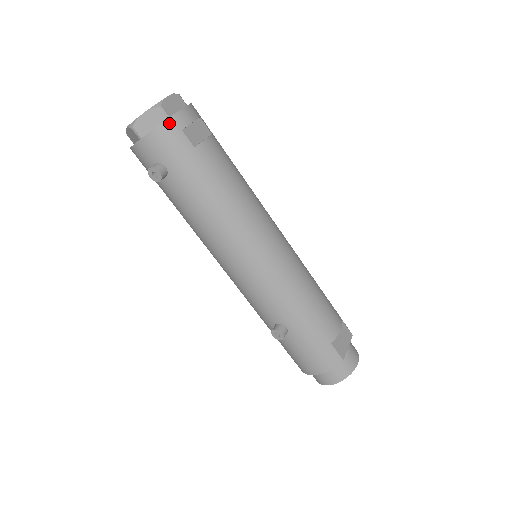
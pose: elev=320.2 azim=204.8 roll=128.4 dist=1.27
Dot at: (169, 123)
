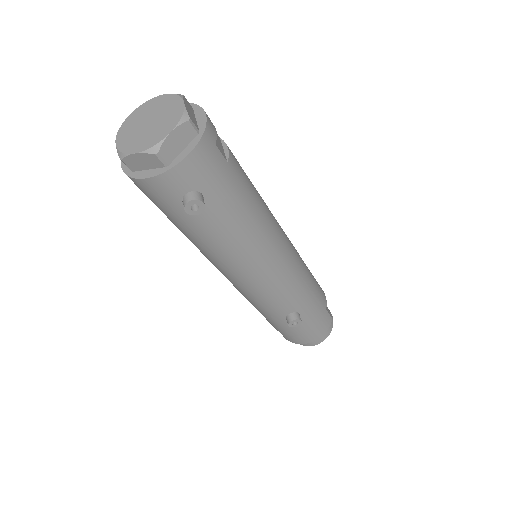
Dot at: (205, 139)
